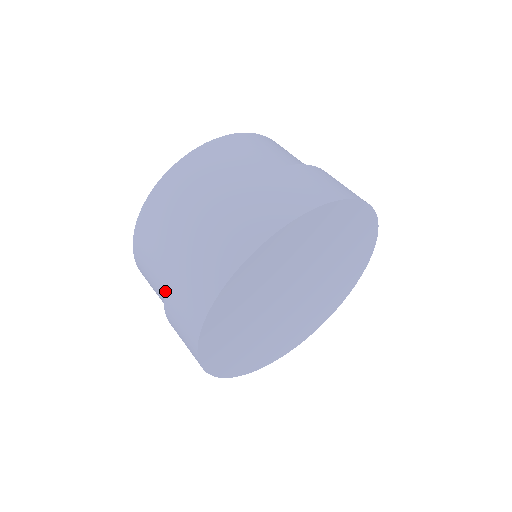
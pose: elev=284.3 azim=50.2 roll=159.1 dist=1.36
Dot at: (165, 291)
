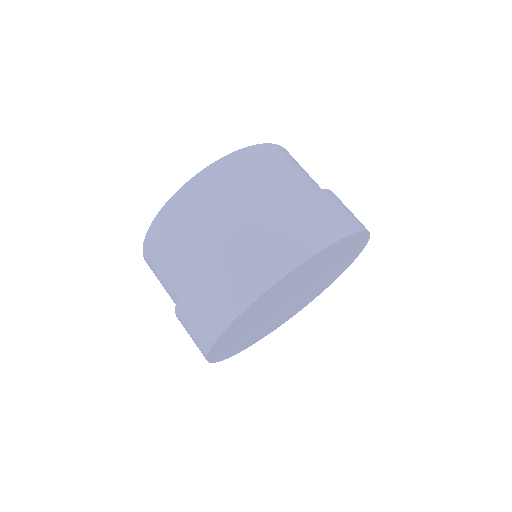
Dot at: (196, 274)
